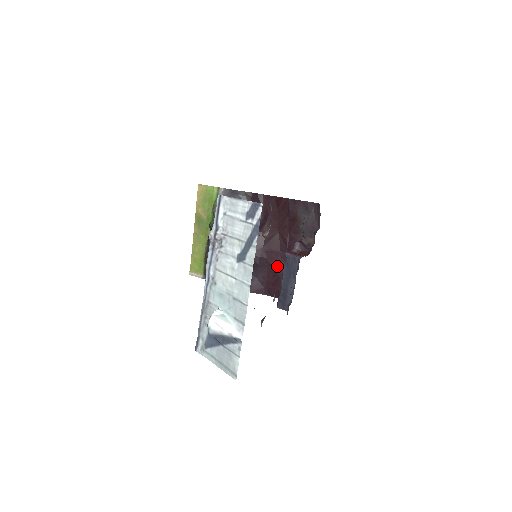
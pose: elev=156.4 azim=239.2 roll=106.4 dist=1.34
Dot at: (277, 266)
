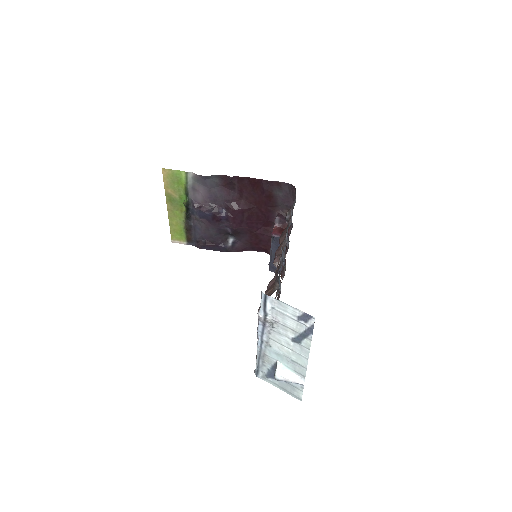
Dot at: (258, 232)
